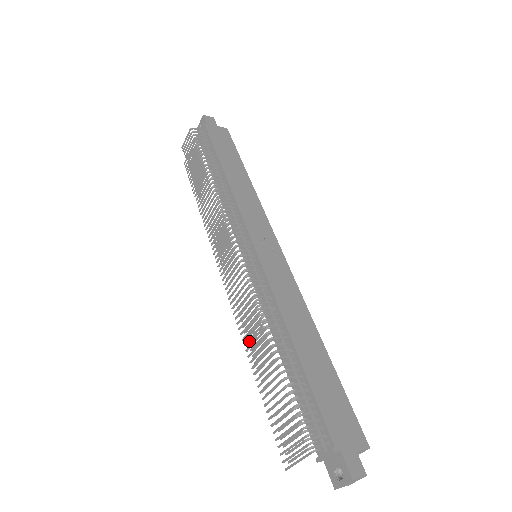
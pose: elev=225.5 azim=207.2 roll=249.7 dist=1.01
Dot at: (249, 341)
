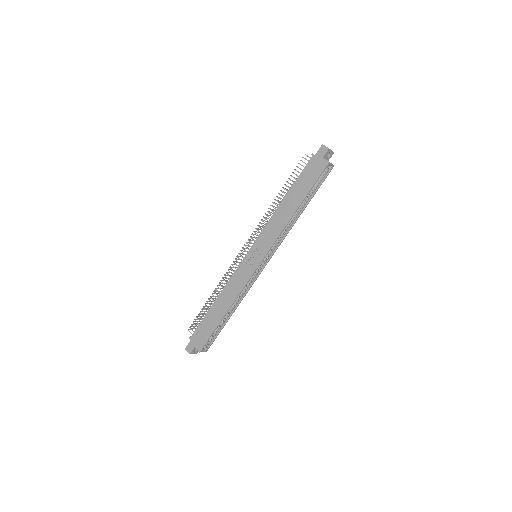
Dot at: occluded
